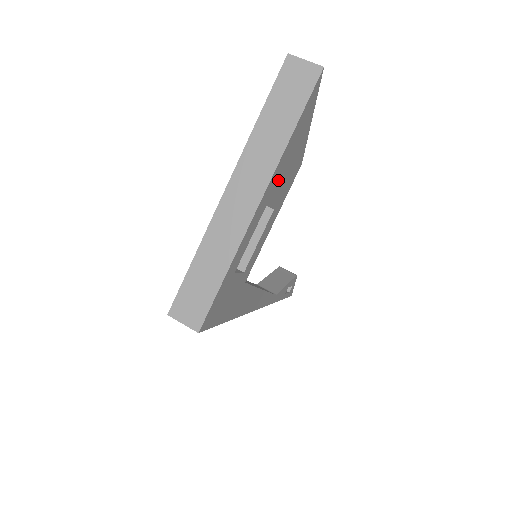
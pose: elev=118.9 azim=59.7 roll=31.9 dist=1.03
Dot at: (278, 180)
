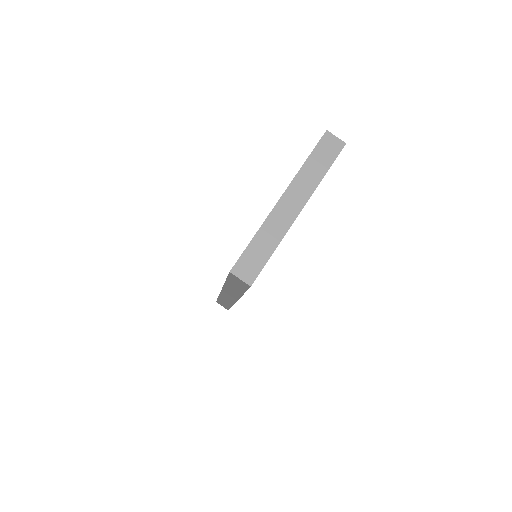
Dot at: occluded
